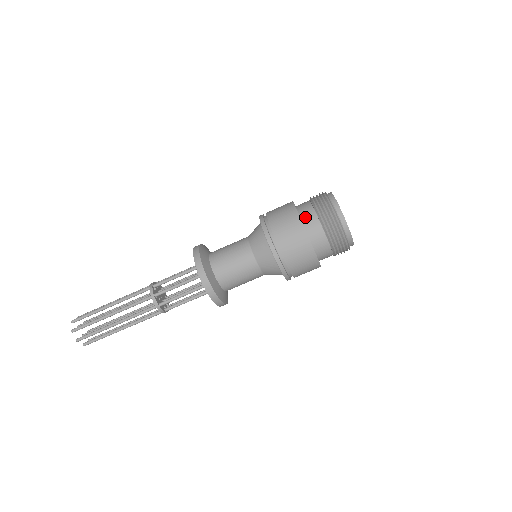
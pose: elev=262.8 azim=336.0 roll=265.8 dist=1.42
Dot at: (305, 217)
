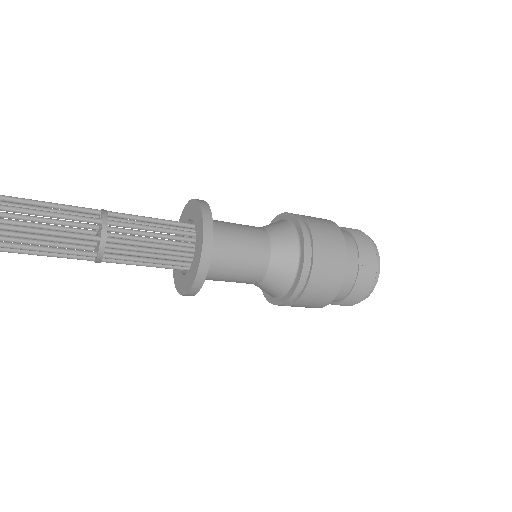
Dot at: occluded
